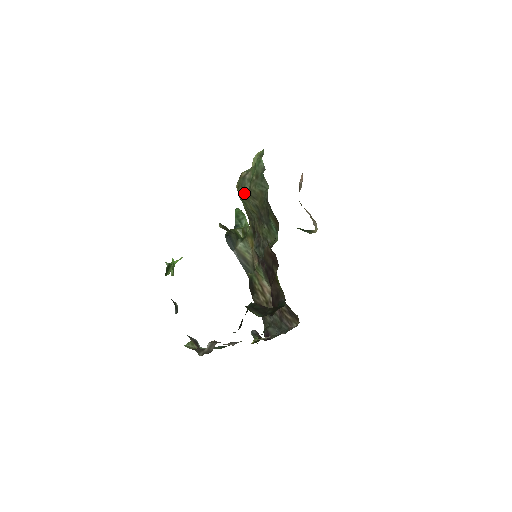
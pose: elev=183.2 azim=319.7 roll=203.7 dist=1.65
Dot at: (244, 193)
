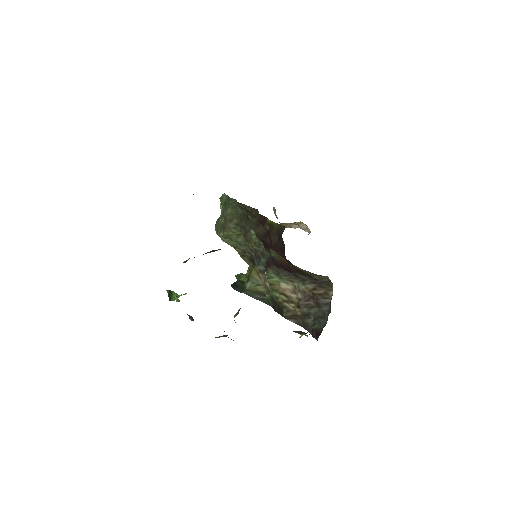
Dot at: (222, 227)
